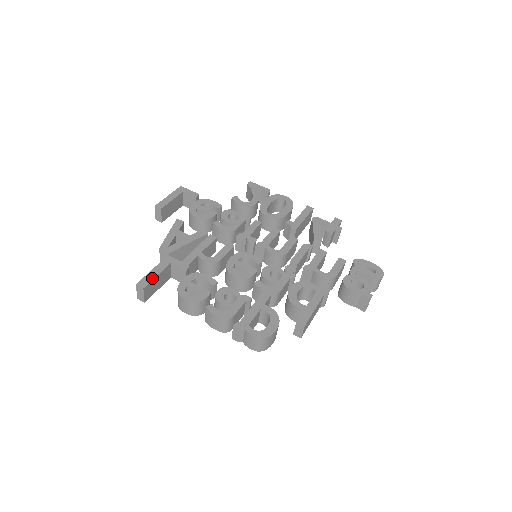
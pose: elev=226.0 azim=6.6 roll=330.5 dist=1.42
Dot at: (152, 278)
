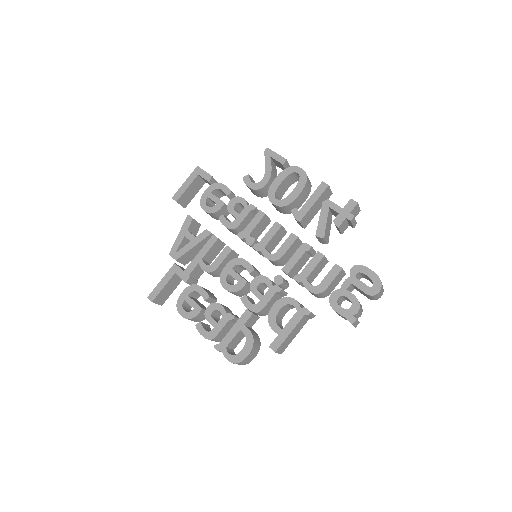
Dot at: (159, 291)
